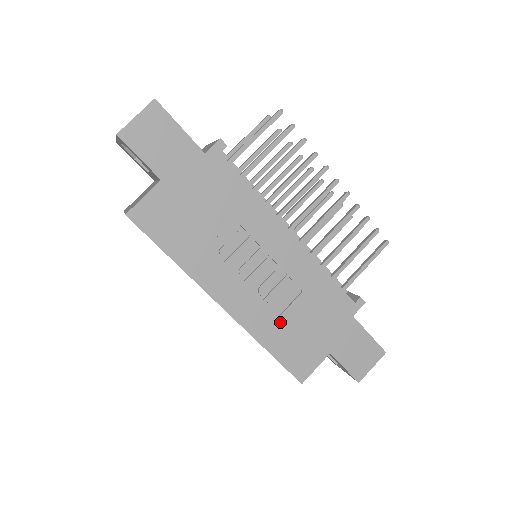
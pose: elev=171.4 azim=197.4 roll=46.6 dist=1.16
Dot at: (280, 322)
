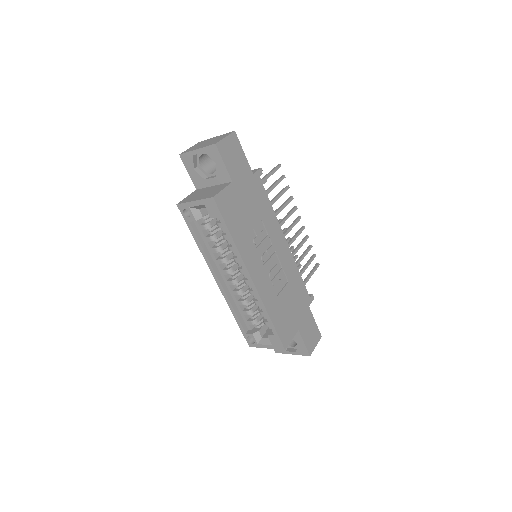
Dot at: (278, 300)
